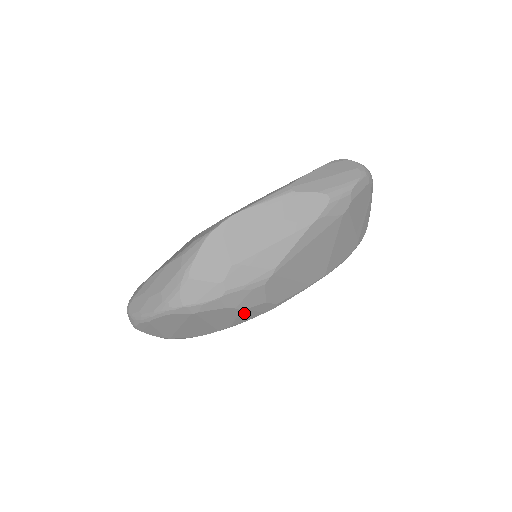
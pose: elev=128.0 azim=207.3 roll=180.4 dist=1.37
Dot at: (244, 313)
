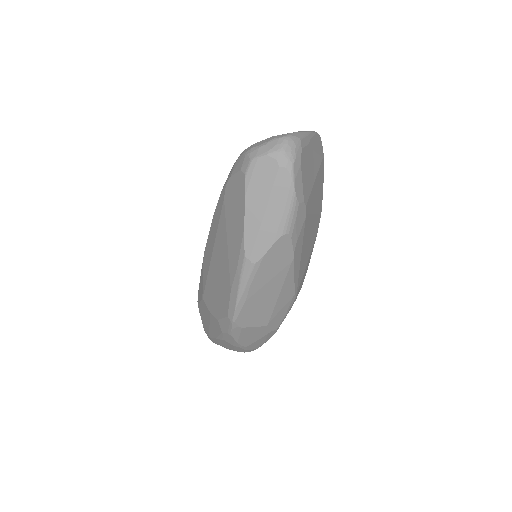
Dot at: occluded
